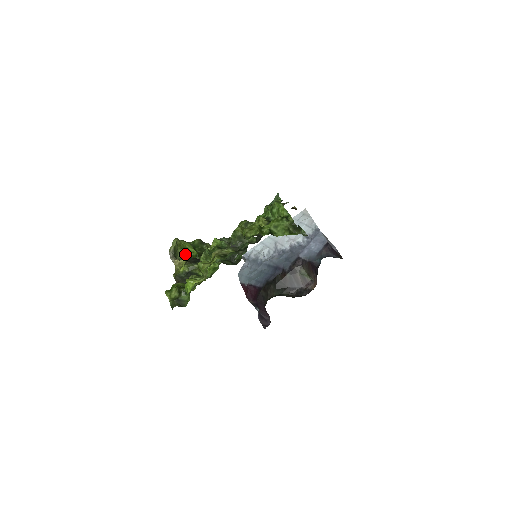
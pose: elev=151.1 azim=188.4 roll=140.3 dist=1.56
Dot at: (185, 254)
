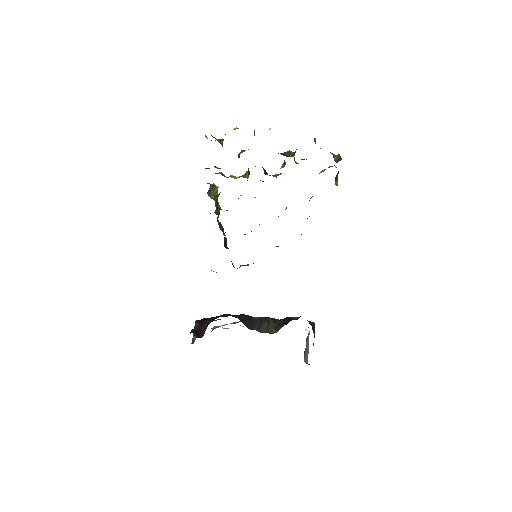
Dot at: (214, 200)
